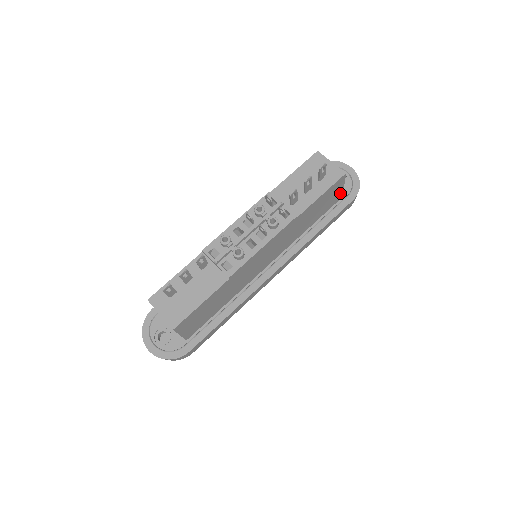
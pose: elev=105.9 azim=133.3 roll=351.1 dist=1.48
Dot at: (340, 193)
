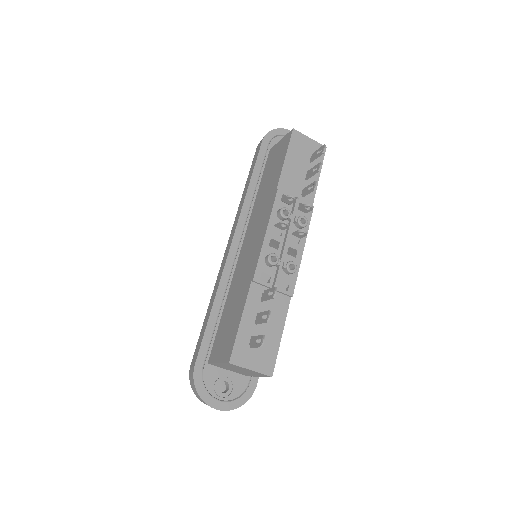
Dot at: occluded
